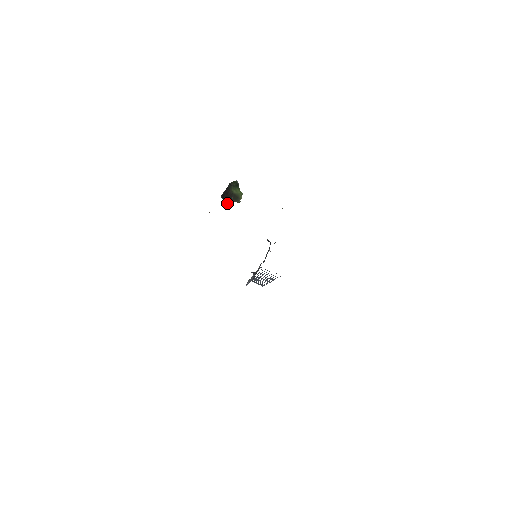
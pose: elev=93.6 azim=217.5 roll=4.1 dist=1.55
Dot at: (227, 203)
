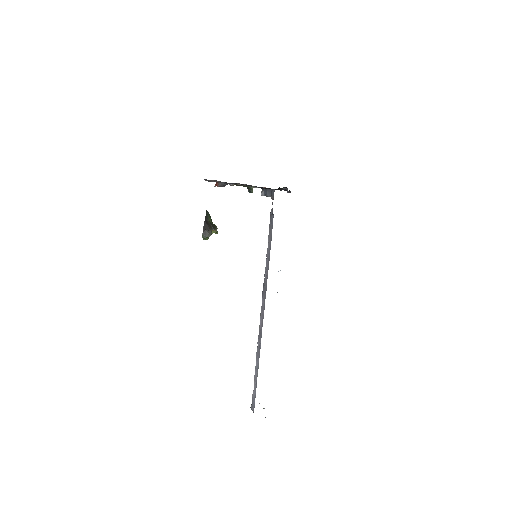
Dot at: (209, 236)
